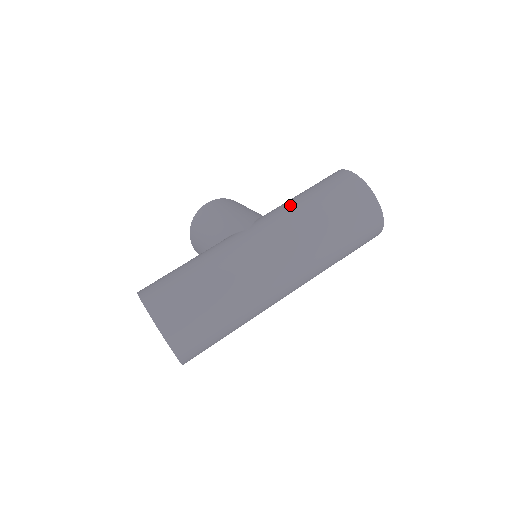
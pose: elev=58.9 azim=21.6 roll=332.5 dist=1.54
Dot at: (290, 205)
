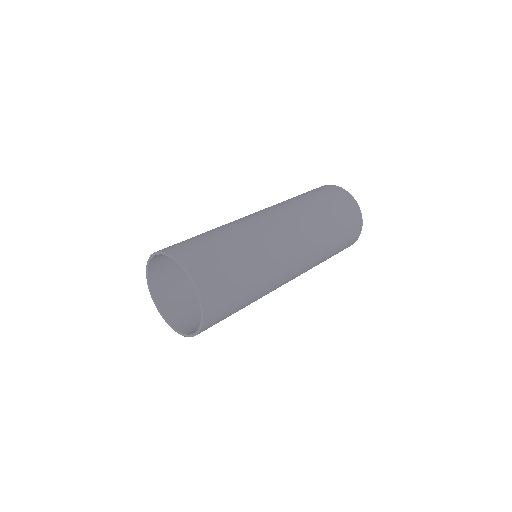
Dot at: occluded
